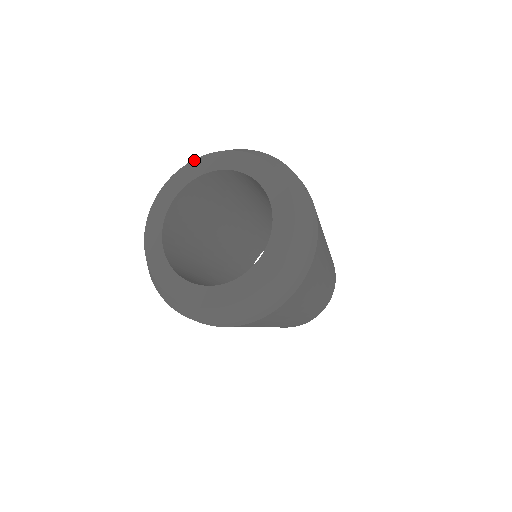
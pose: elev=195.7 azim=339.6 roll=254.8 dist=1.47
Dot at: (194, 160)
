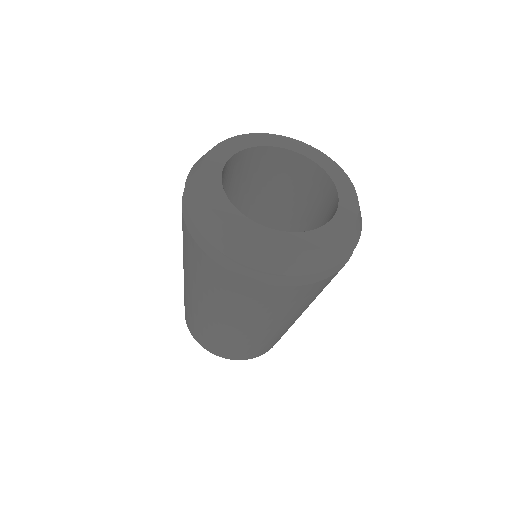
Dot at: (208, 153)
